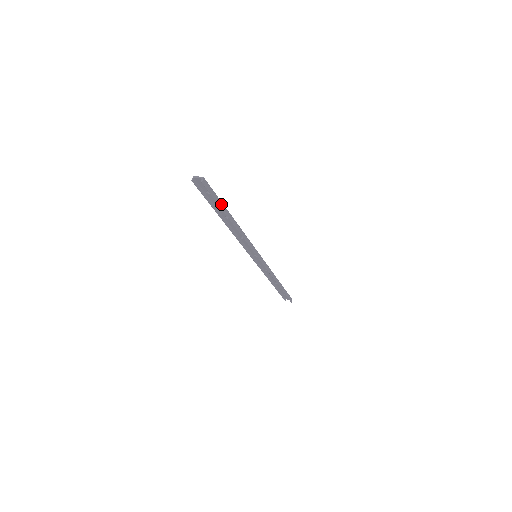
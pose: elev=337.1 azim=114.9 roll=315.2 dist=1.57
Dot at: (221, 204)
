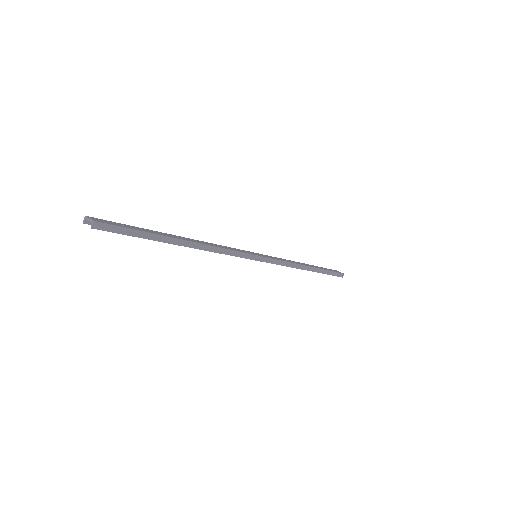
Dot at: (149, 235)
